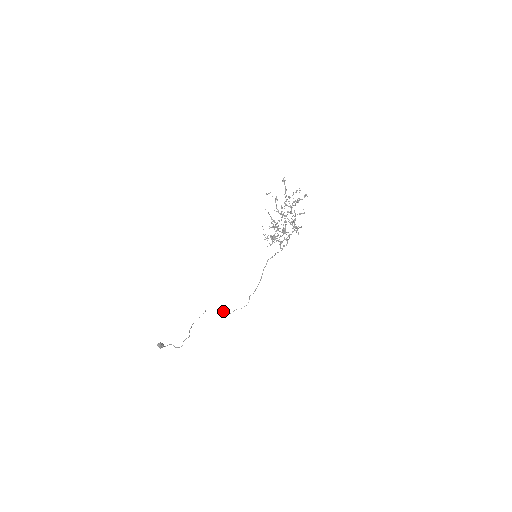
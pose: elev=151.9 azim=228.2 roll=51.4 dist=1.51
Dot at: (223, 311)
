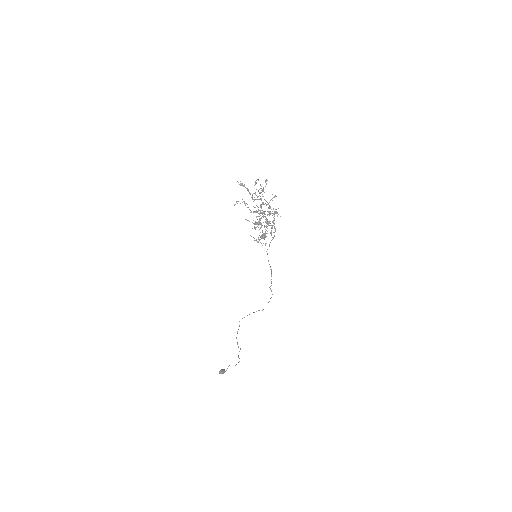
Dot at: occluded
